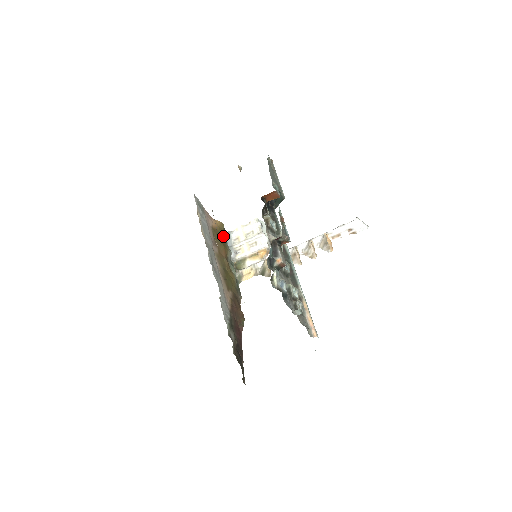
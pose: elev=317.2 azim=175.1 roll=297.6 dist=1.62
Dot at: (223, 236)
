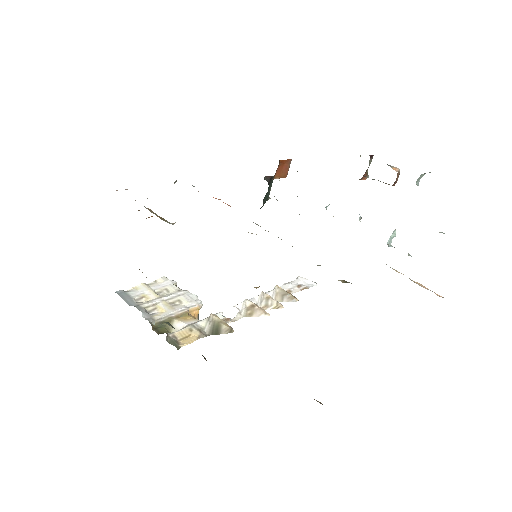
Dot at: occluded
